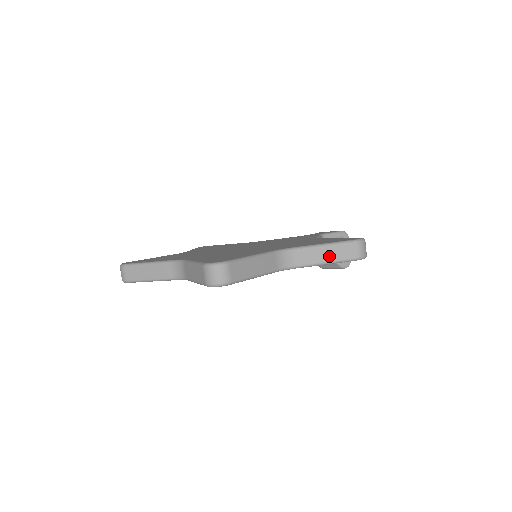
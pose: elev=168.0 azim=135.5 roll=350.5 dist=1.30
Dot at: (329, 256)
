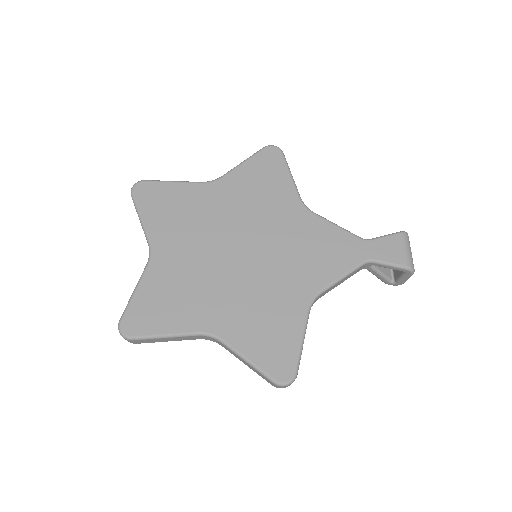
Dot at: (248, 366)
